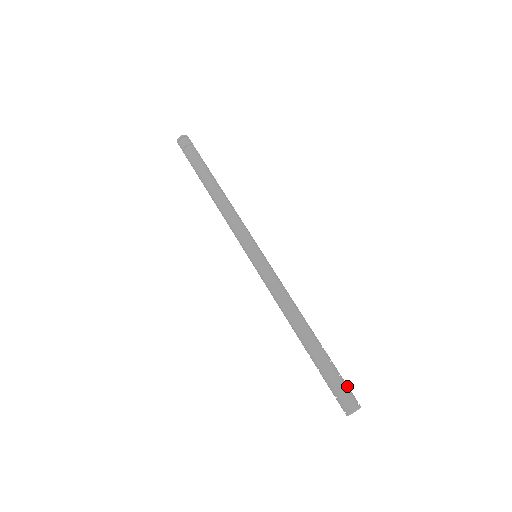
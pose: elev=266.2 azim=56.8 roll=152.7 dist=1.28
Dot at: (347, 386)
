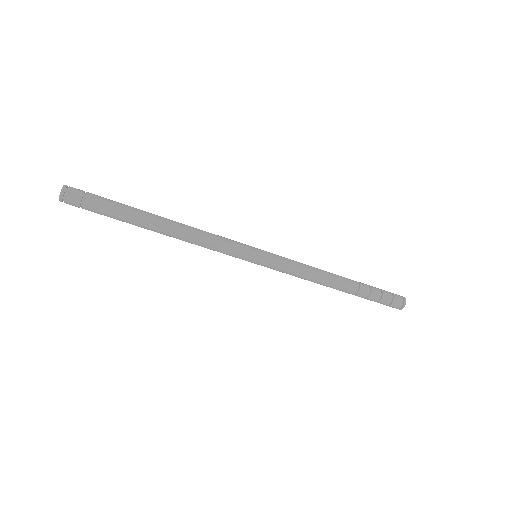
Dot at: (389, 292)
